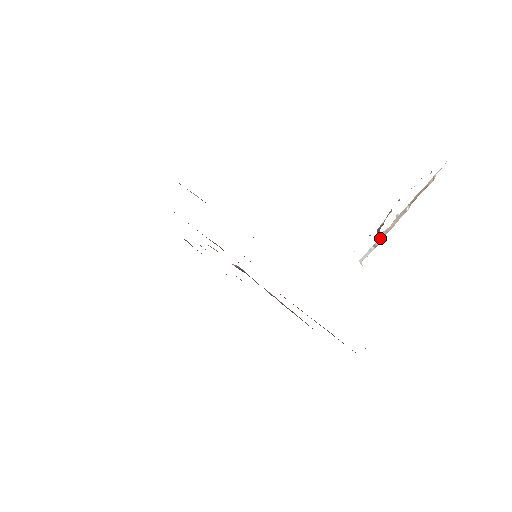
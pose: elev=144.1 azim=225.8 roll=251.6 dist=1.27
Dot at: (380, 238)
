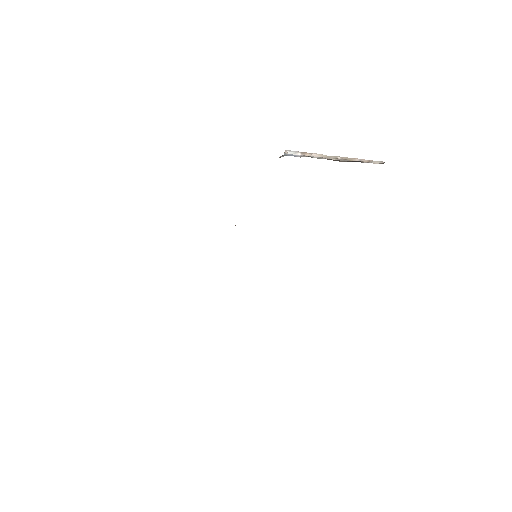
Dot at: (308, 153)
